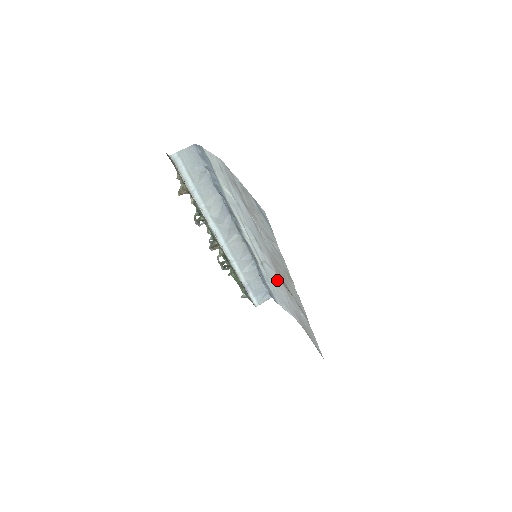
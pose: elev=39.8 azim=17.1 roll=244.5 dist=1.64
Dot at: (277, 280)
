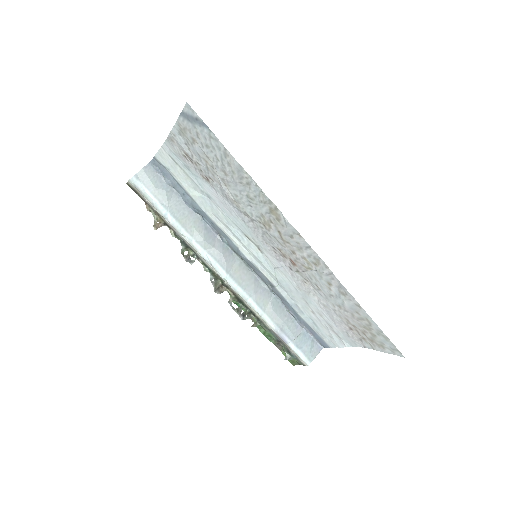
Dot at: (298, 284)
